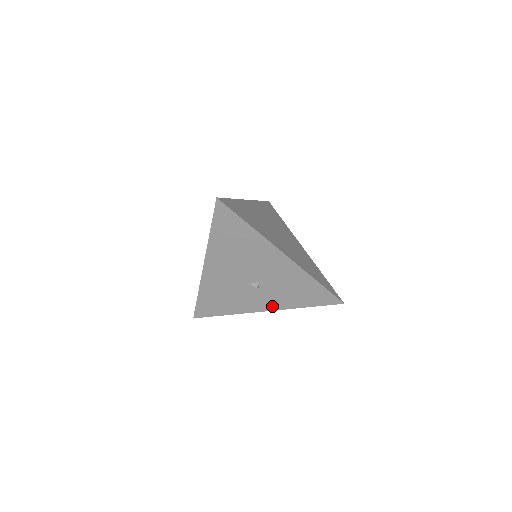
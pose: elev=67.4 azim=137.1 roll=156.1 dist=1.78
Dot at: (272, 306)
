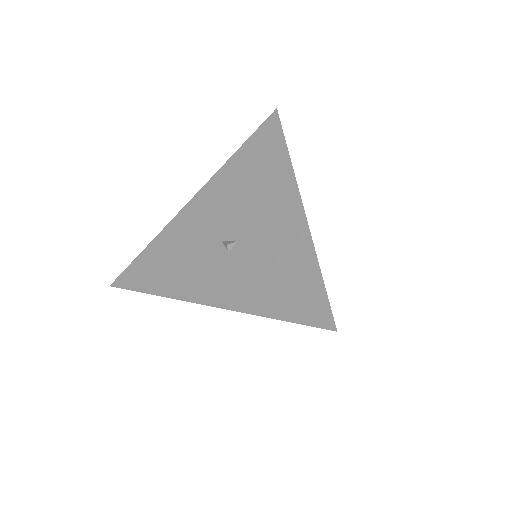
Dot at: (221, 297)
